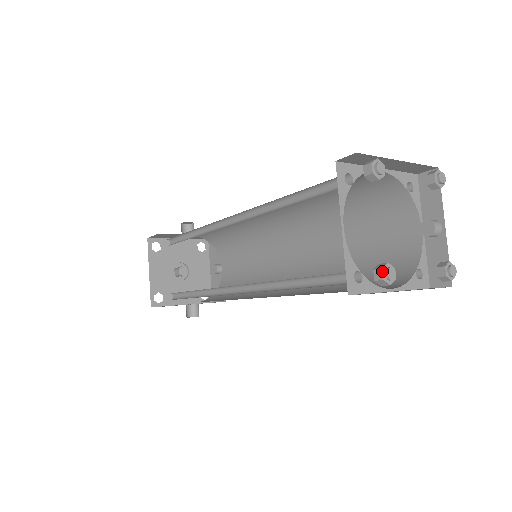
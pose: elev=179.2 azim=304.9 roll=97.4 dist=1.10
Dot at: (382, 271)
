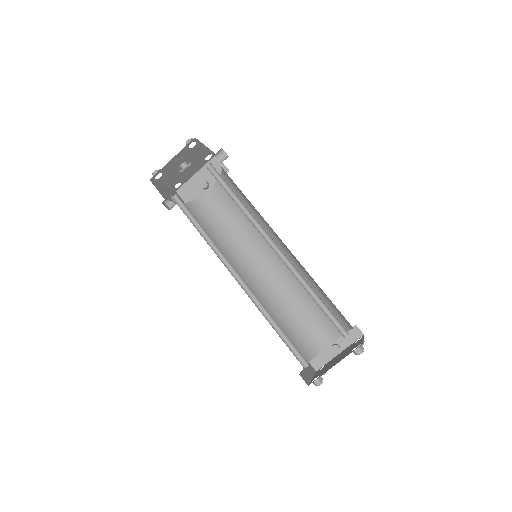
Dot at: (320, 383)
